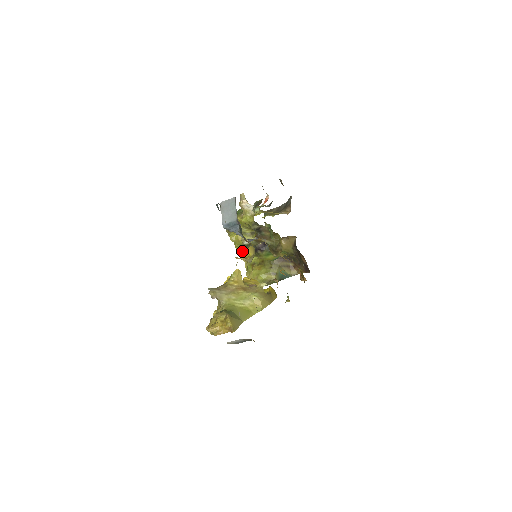
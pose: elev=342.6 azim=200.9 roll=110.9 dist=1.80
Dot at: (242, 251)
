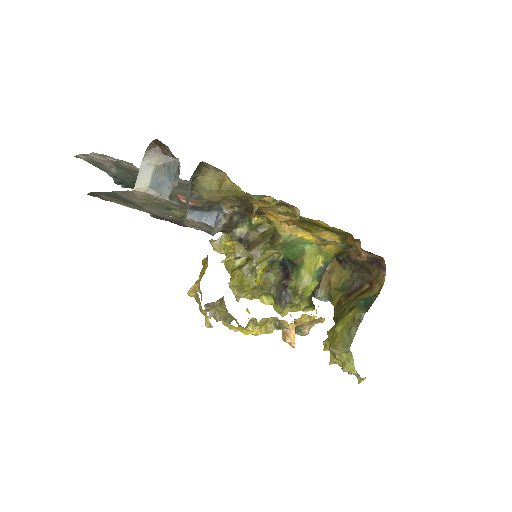
Dot at: (277, 309)
